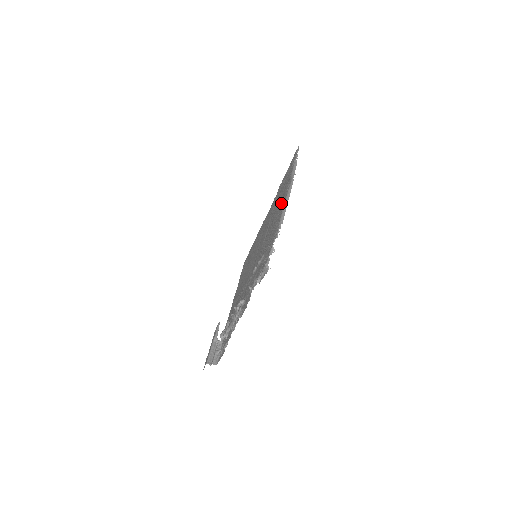
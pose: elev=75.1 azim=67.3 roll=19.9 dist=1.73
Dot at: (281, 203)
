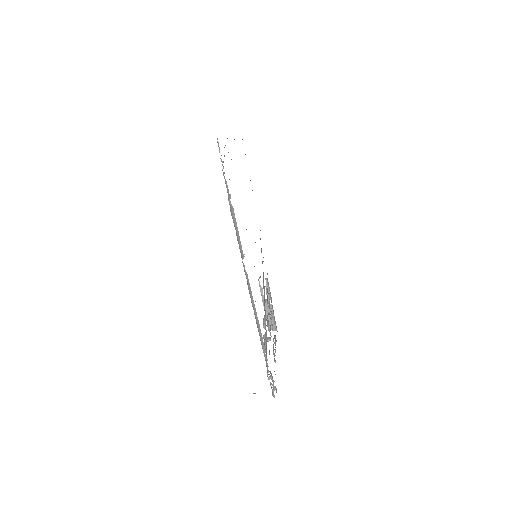
Dot at: occluded
